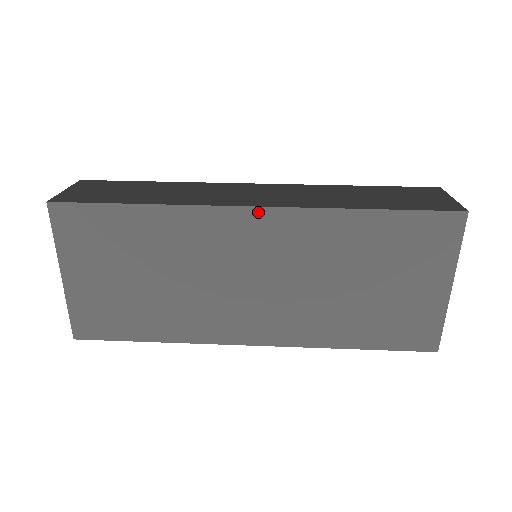
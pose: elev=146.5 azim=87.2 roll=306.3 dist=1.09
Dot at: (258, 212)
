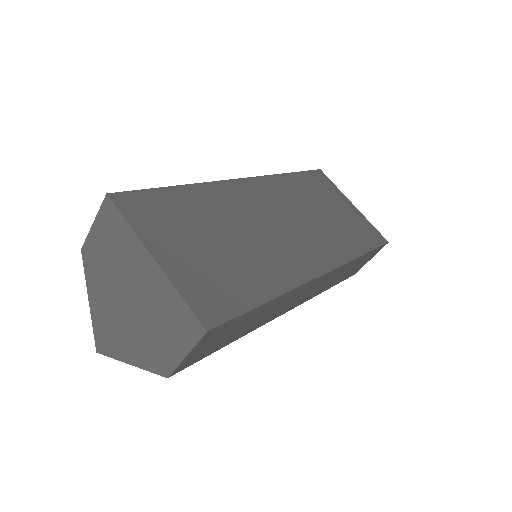
Dot at: (247, 181)
